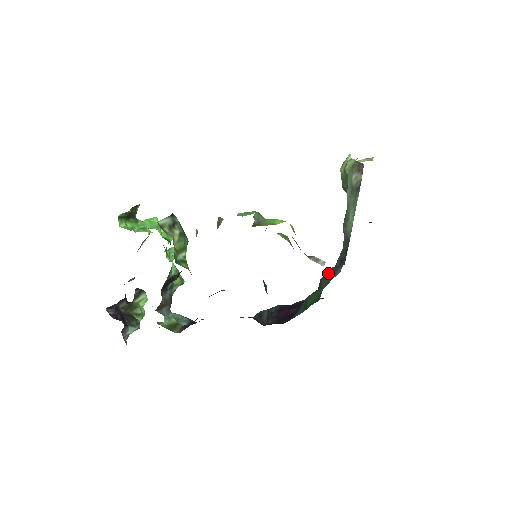
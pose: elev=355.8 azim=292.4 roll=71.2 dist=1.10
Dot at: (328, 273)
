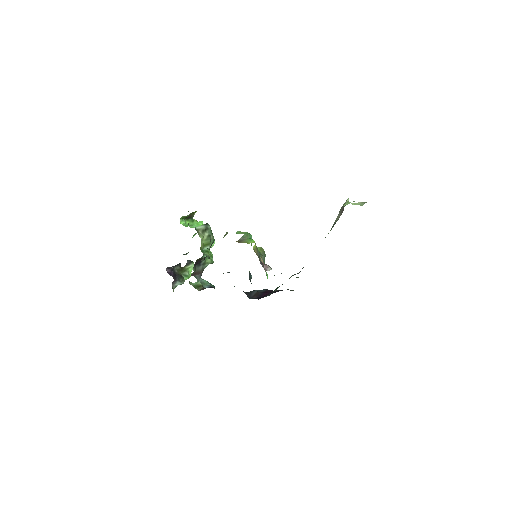
Dot at: occluded
